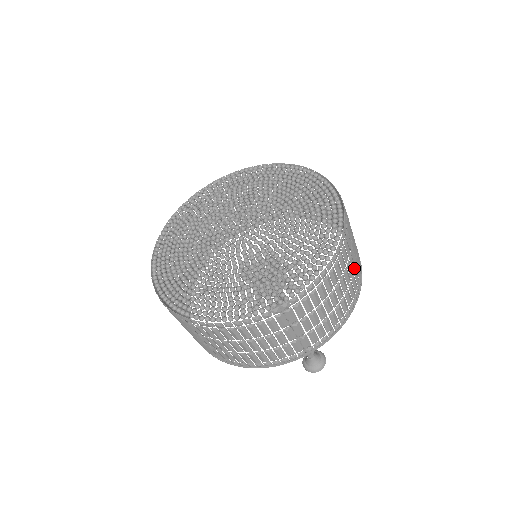
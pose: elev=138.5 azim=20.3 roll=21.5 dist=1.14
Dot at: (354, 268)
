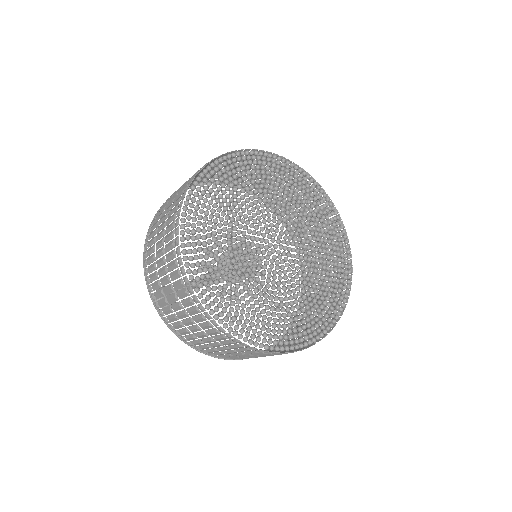
Dot at: occluded
